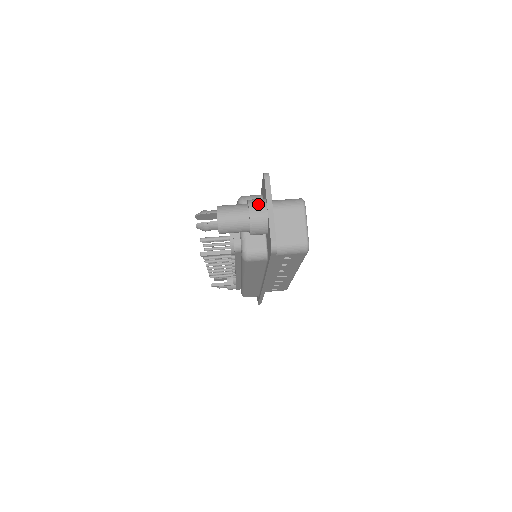
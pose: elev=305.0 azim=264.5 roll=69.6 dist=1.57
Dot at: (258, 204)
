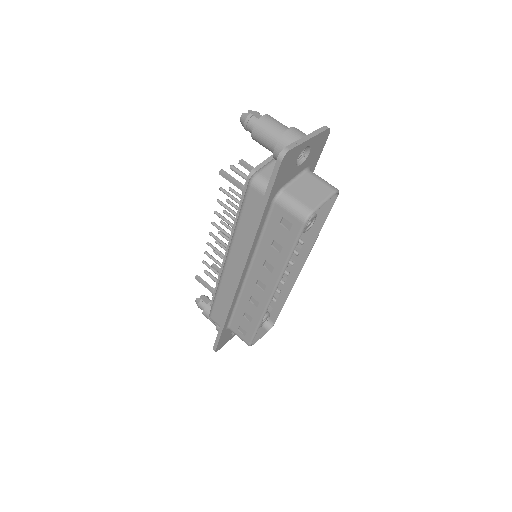
Dot at: (302, 132)
